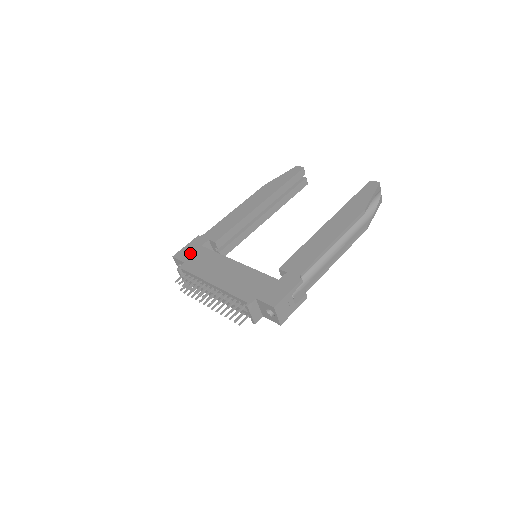
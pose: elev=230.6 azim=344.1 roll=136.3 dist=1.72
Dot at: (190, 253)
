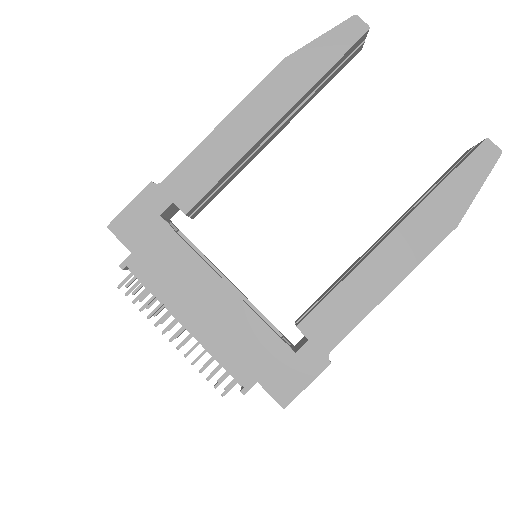
Dot at: (140, 230)
